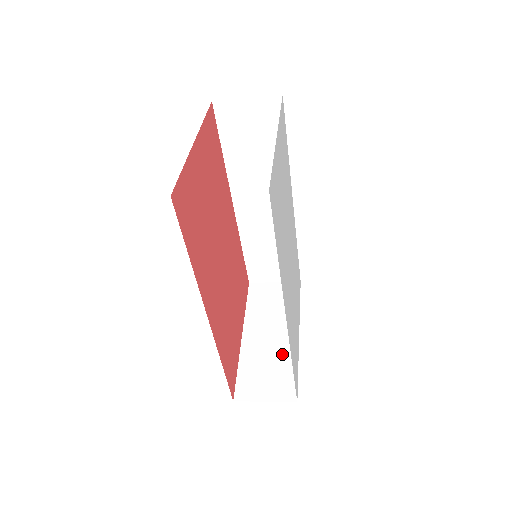
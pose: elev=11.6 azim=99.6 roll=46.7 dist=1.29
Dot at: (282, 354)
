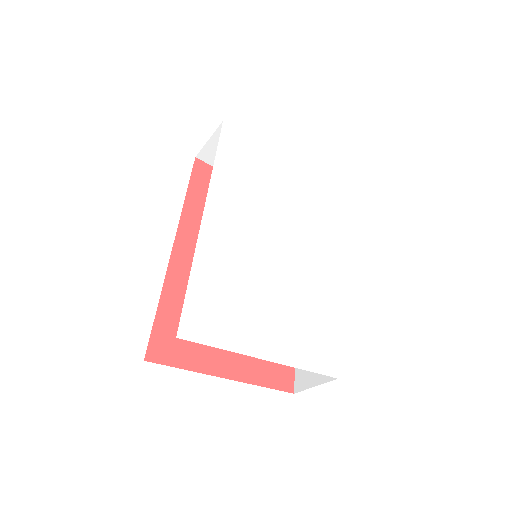
Dot at: occluded
